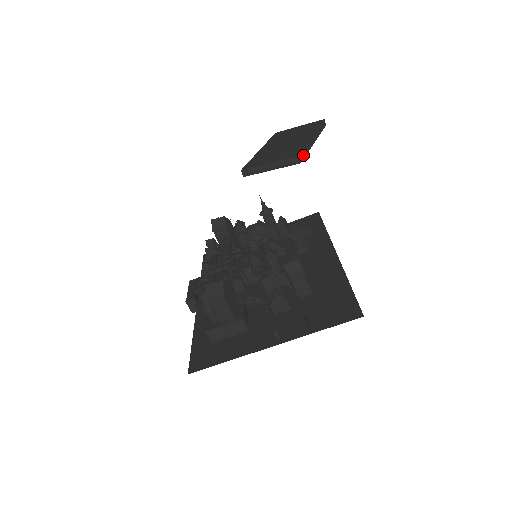
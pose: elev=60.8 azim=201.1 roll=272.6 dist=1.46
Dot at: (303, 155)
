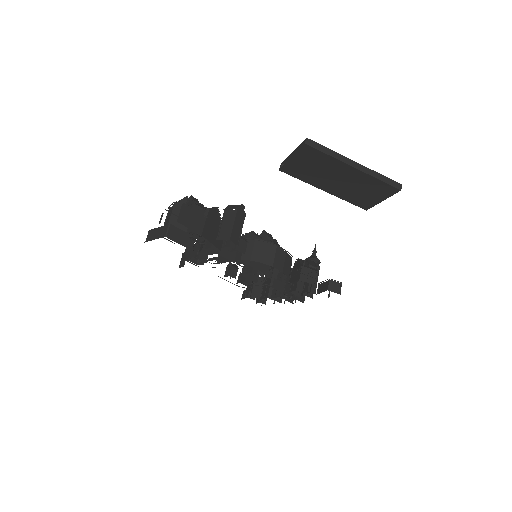
Dot at: (317, 147)
